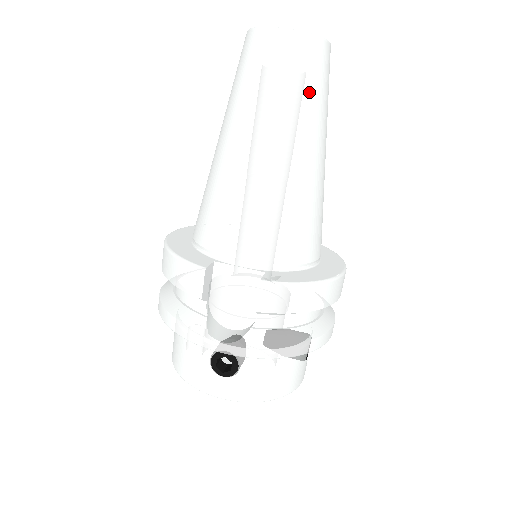
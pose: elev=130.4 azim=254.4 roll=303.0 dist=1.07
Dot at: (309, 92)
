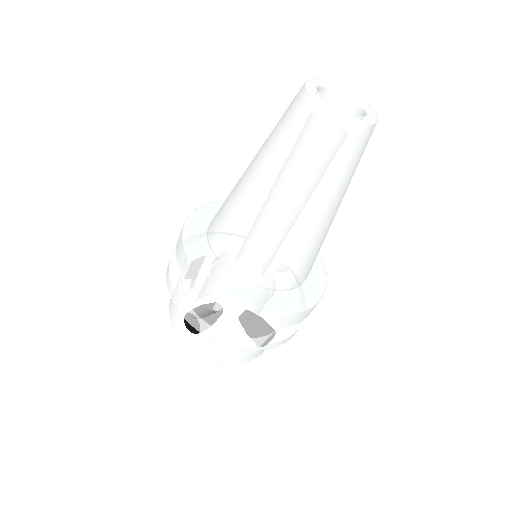
Dot at: (326, 165)
